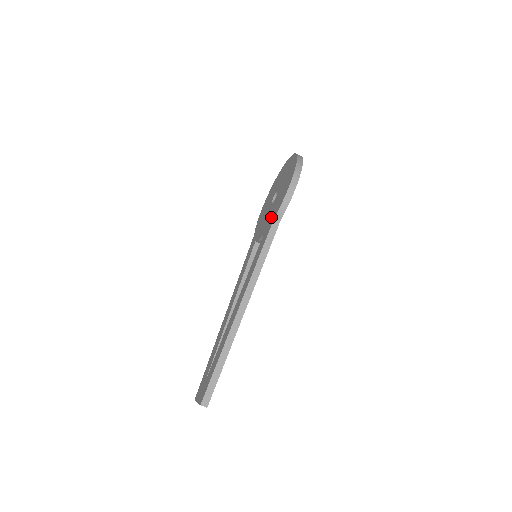
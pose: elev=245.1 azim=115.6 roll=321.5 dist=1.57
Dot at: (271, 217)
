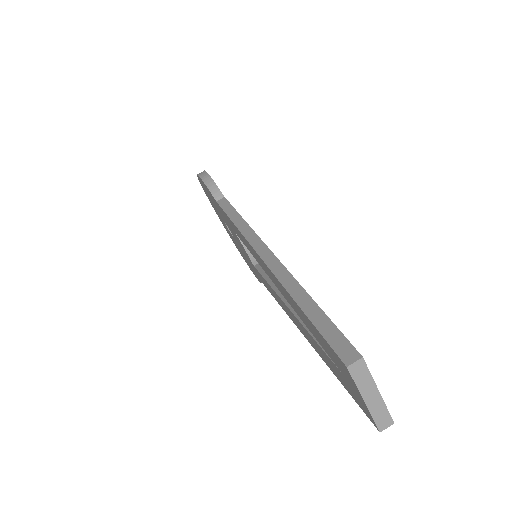
Dot at: (224, 217)
